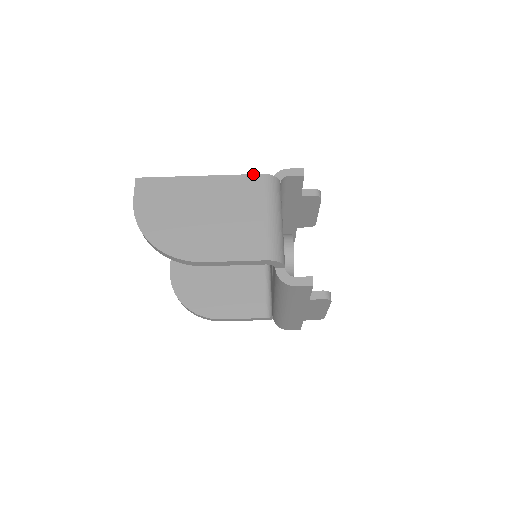
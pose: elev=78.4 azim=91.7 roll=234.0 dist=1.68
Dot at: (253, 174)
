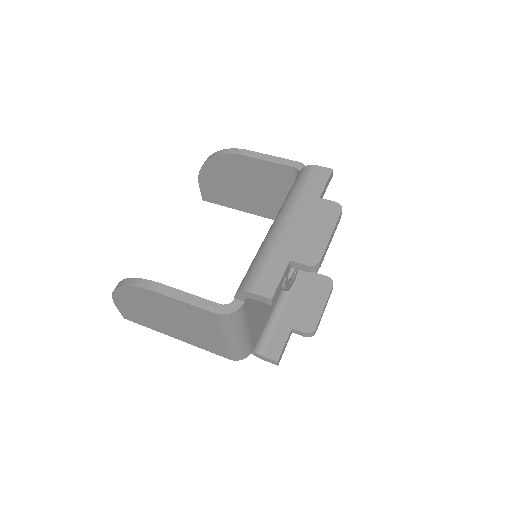
Dot at: occluded
